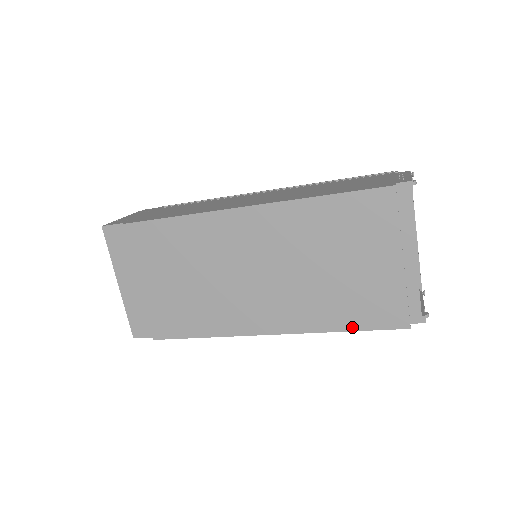
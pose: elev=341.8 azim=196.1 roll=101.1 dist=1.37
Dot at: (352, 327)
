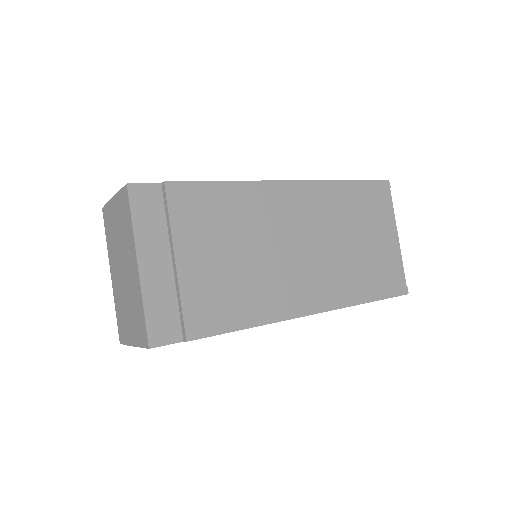
Dot at: (375, 297)
